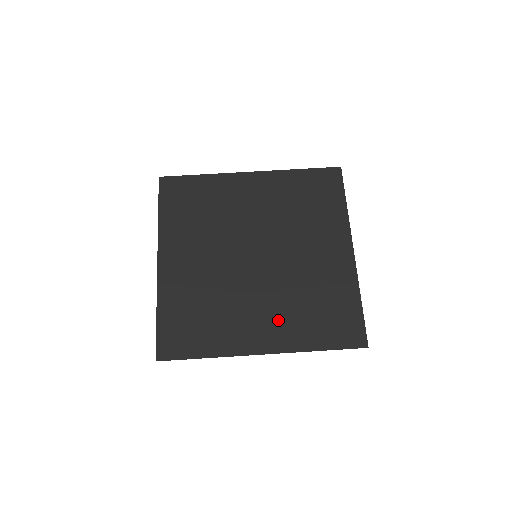
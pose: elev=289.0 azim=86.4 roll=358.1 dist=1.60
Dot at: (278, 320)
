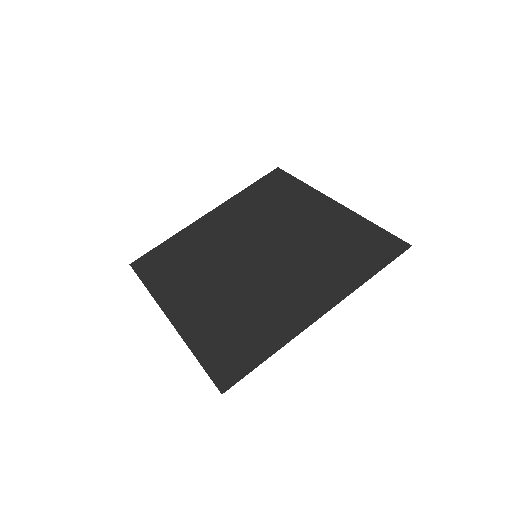
Dot at: (314, 282)
